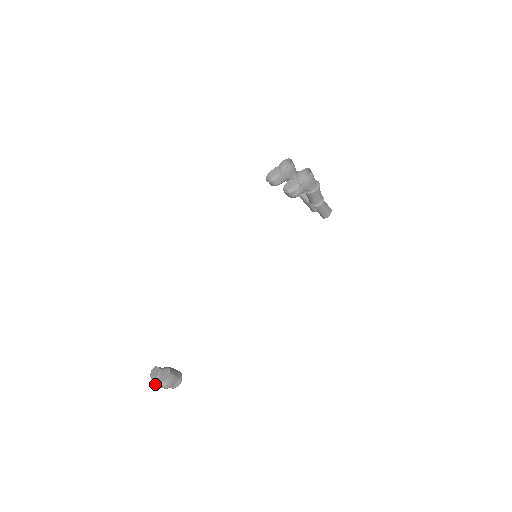
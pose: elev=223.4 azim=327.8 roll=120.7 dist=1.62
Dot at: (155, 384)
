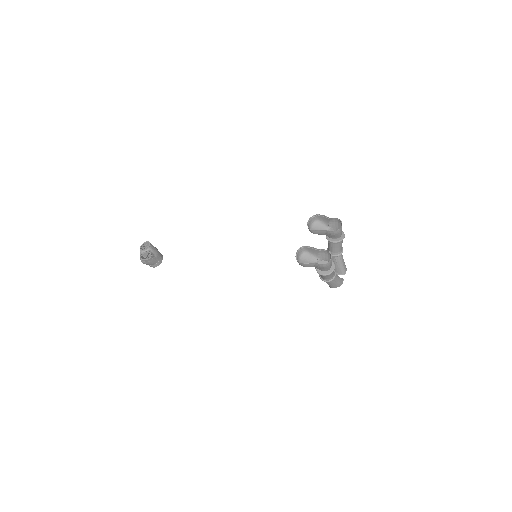
Dot at: (140, 253)
